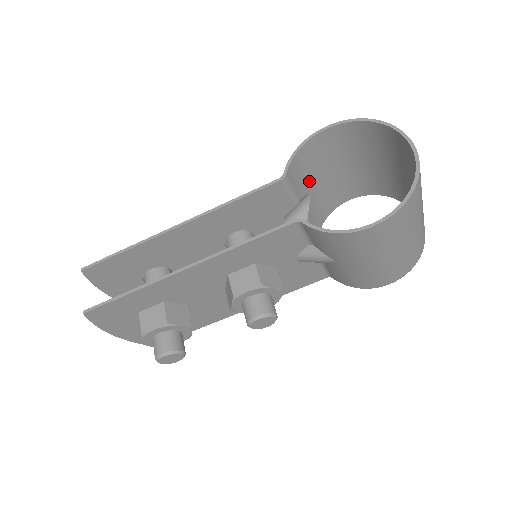
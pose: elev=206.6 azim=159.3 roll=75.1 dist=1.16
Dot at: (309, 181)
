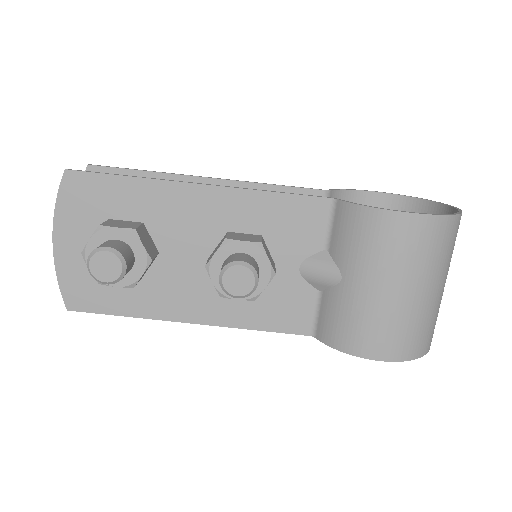
Dot at: occluded
